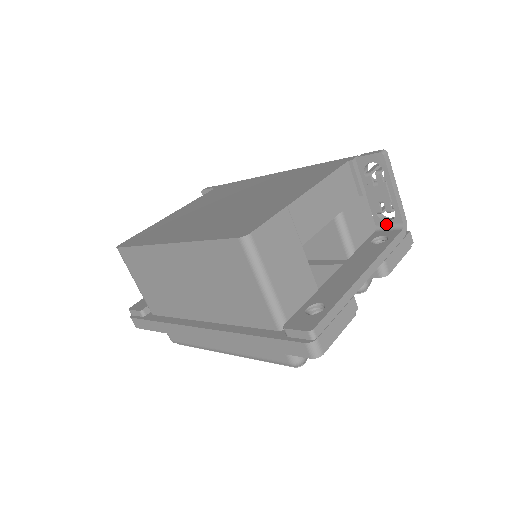
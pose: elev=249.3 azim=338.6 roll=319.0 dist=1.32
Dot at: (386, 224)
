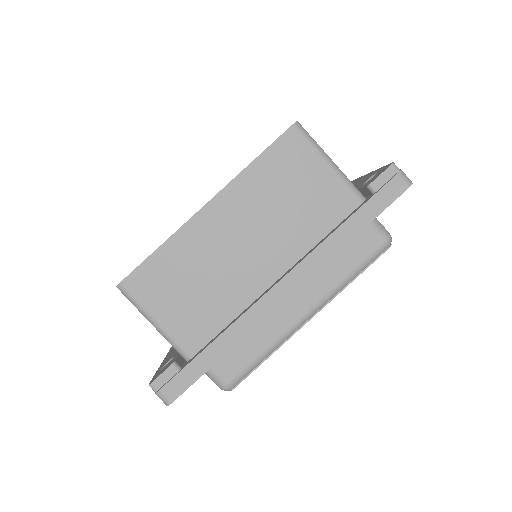
Dot at: occluded
